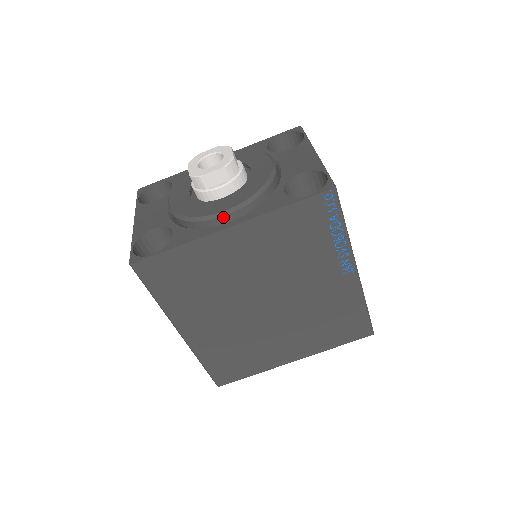
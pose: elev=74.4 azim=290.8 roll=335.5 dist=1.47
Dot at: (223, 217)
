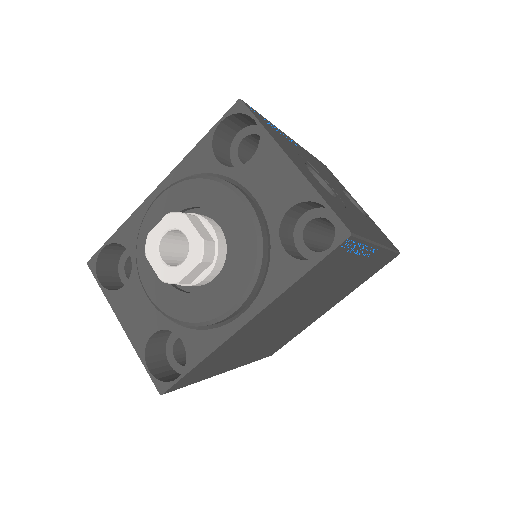
Dot at: (232, 314)
